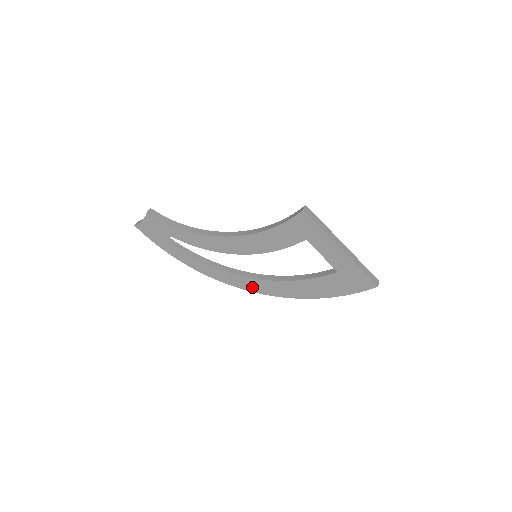
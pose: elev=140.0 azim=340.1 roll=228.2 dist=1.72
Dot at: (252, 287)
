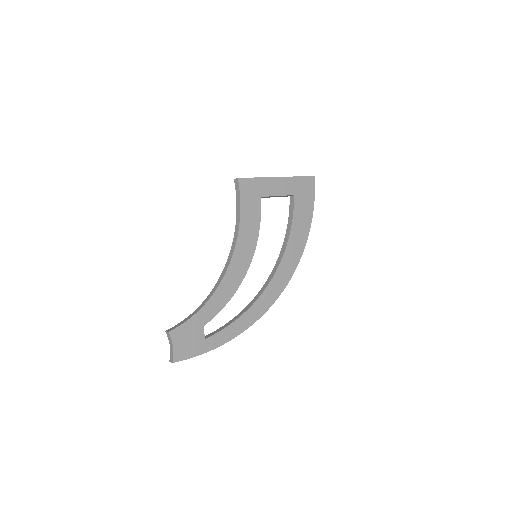
Dot at: (281, 283)
